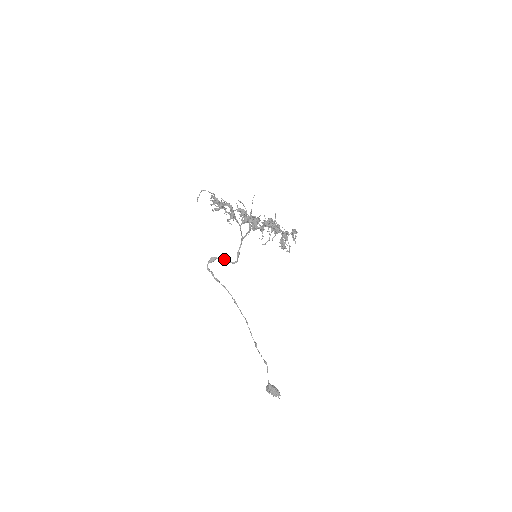
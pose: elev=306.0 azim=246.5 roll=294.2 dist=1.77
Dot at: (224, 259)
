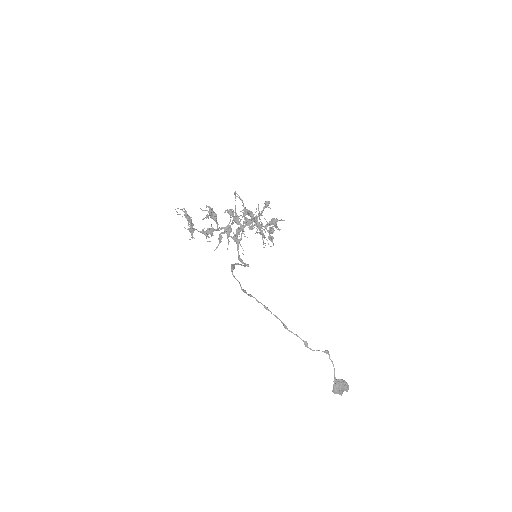
Dot at: (239, 264)
